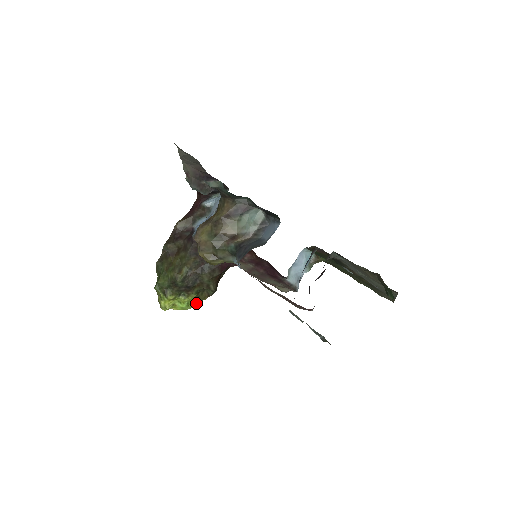
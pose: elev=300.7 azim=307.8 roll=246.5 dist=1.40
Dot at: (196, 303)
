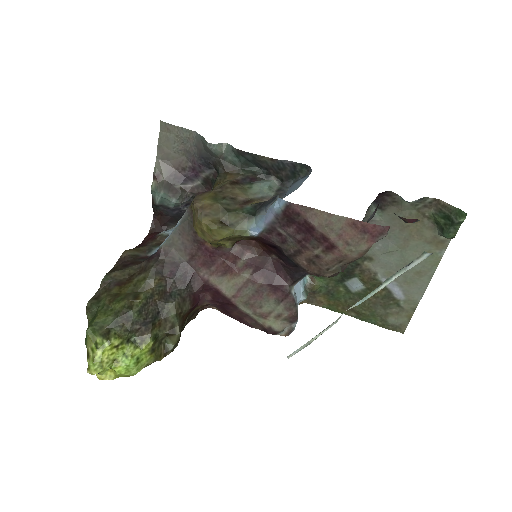
Dot at: (147, 364)
